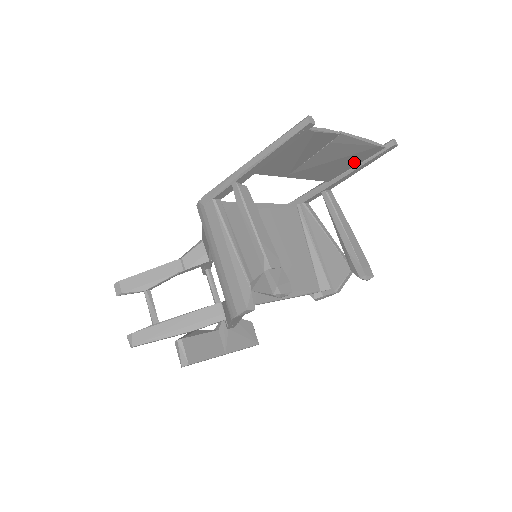
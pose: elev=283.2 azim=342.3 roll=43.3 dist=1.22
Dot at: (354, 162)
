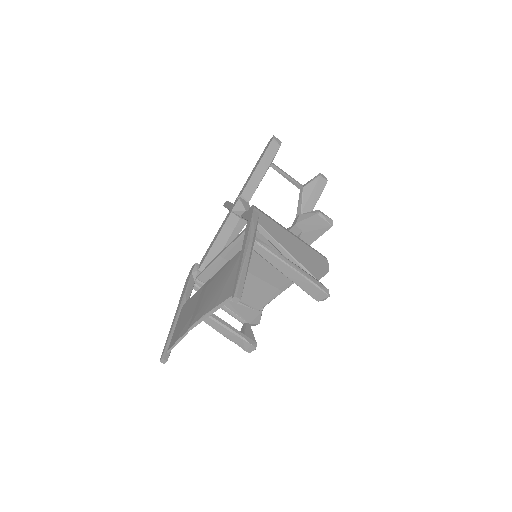
Dot at: occluded
